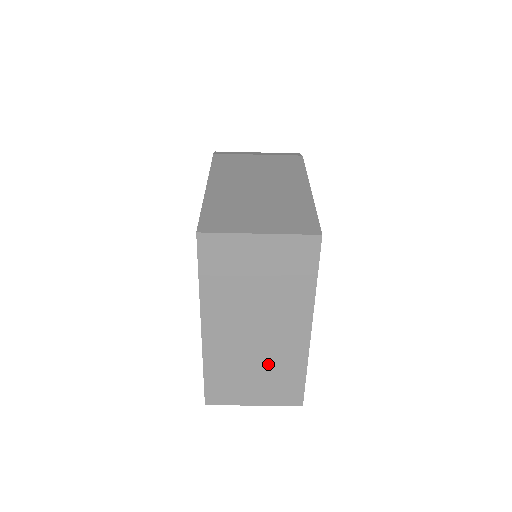
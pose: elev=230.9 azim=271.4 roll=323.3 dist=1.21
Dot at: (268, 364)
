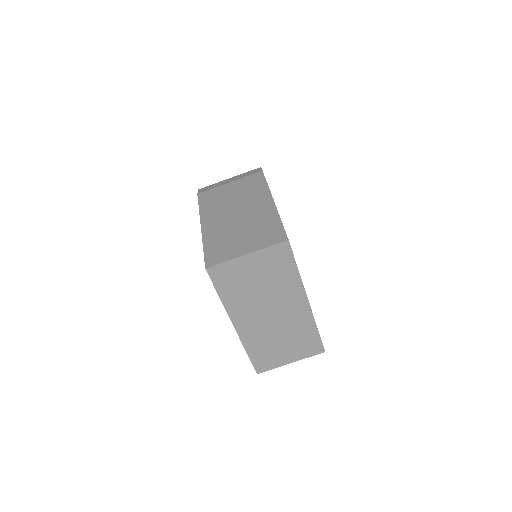
Dot at: (289, 333)
